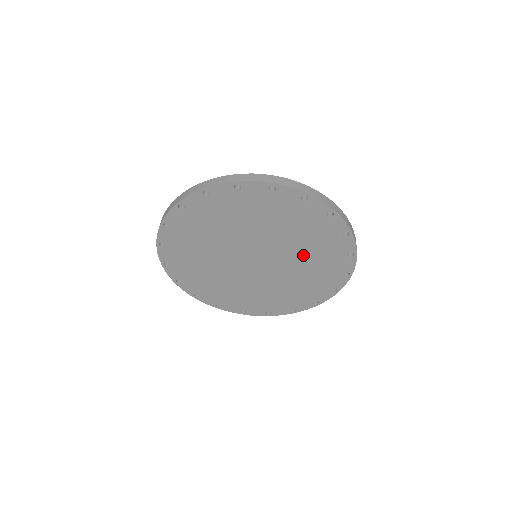
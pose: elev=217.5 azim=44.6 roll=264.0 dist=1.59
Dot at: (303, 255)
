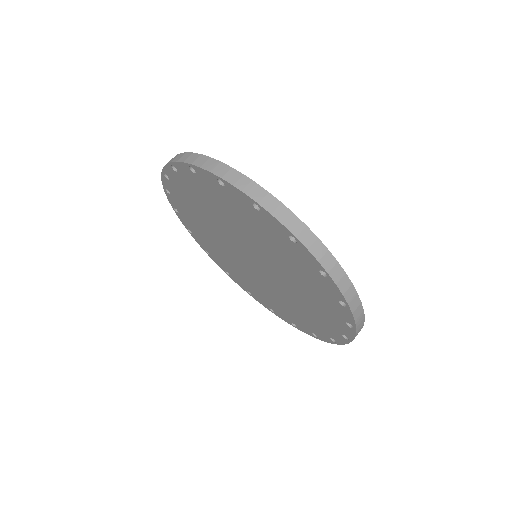
Dot at: (292, 277)
